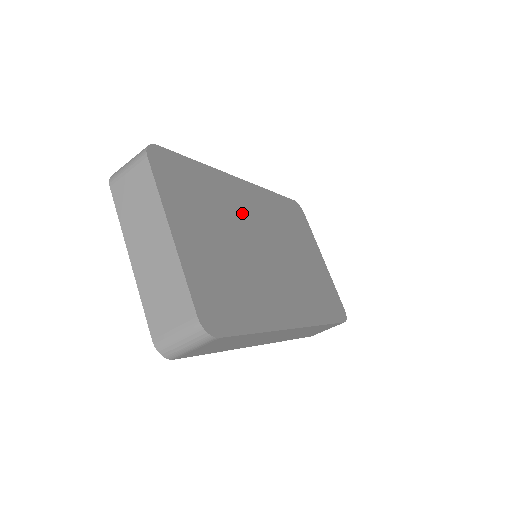
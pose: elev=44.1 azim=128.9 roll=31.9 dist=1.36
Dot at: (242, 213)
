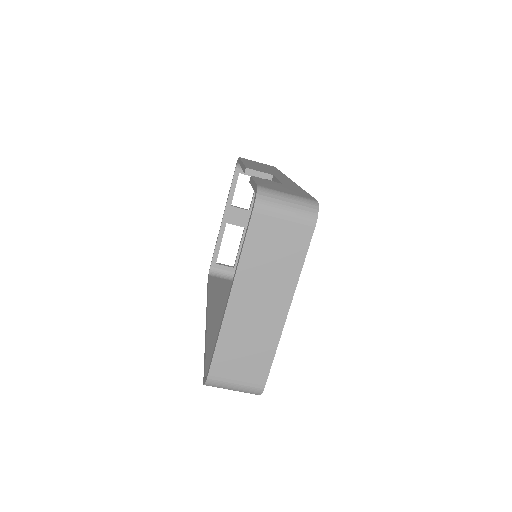
Dot at: occluded
